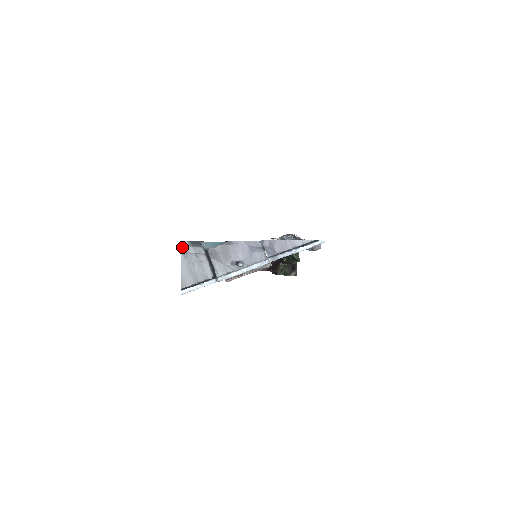
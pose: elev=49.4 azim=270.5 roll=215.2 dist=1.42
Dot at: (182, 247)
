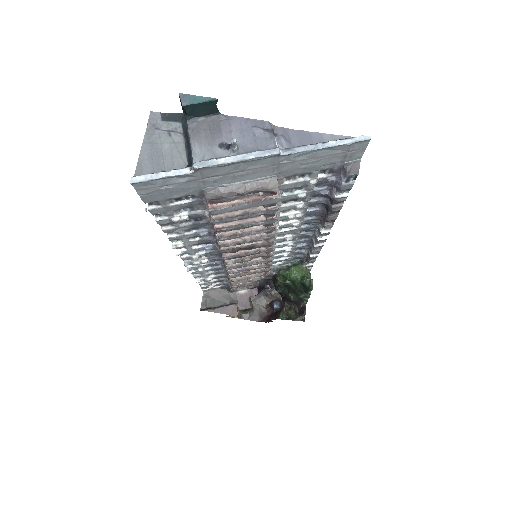
Dot at: (150, 120)
